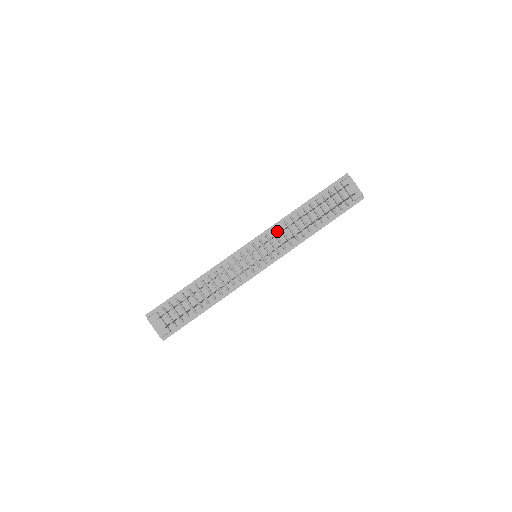
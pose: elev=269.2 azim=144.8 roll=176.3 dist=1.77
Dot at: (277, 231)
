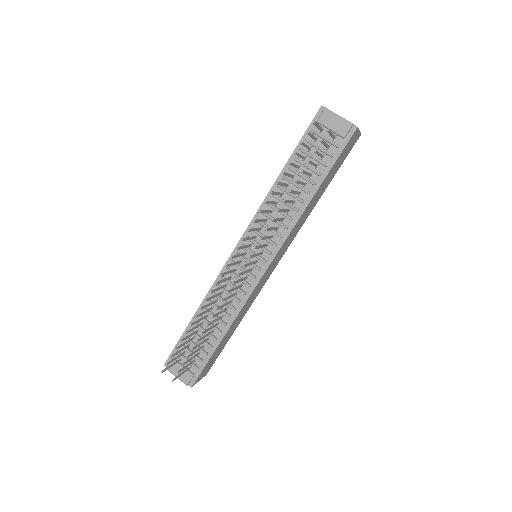
Dot at: (263, 218)
